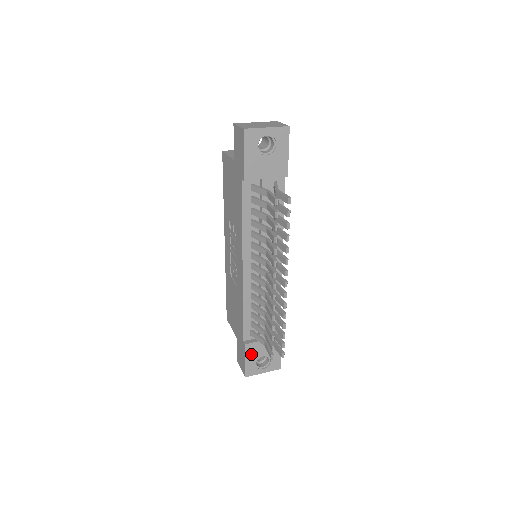
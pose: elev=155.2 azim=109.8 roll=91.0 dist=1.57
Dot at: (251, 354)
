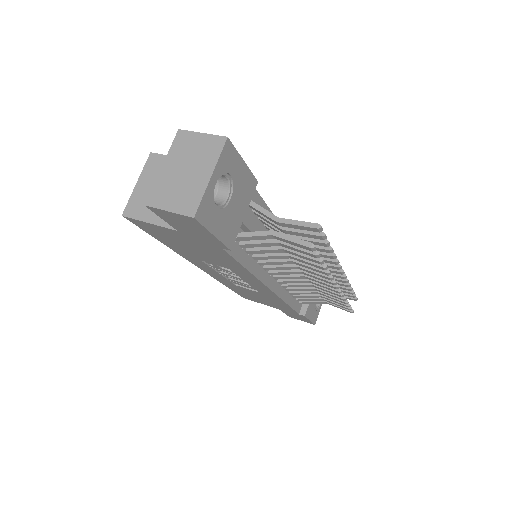
Dot at: (310, 312)
